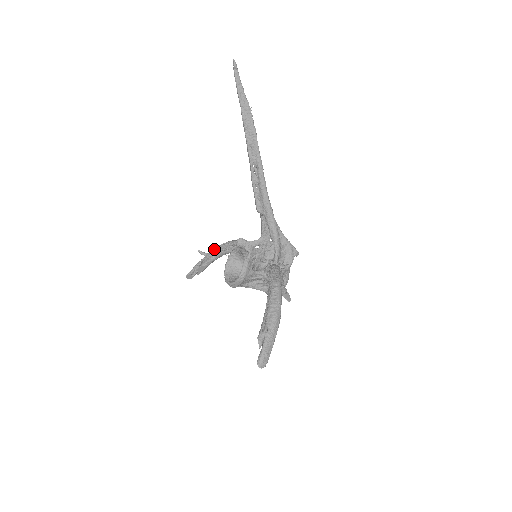
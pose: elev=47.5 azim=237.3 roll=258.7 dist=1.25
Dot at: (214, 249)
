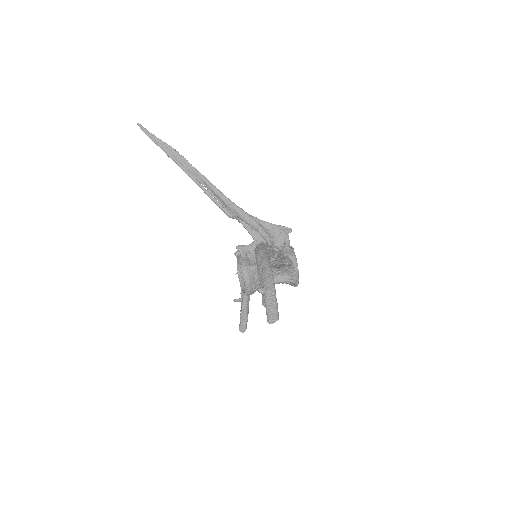
Dot at: occluded
